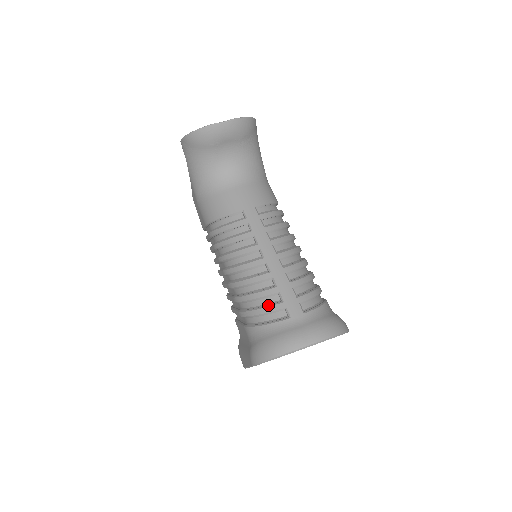
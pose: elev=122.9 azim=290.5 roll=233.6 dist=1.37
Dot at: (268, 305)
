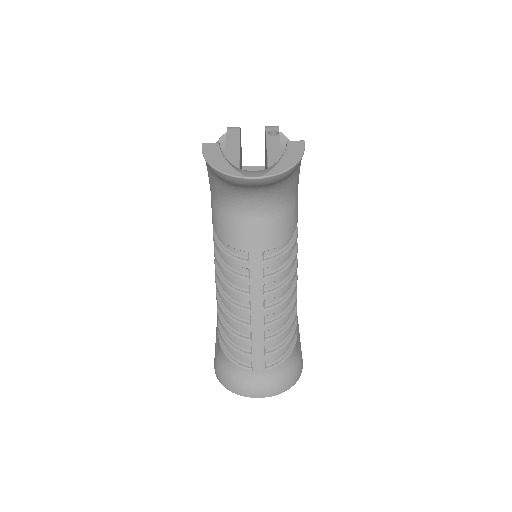
Dot at: (239, 350)
